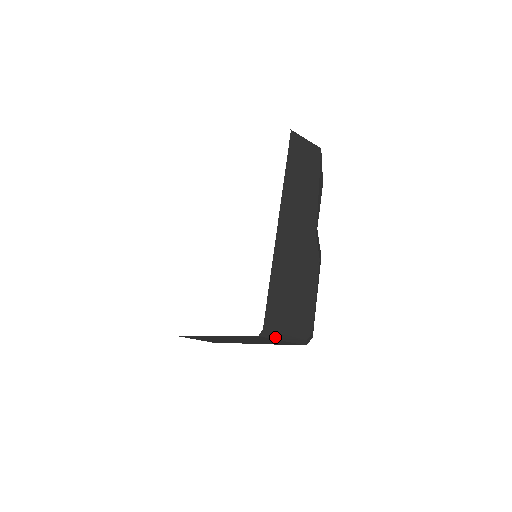
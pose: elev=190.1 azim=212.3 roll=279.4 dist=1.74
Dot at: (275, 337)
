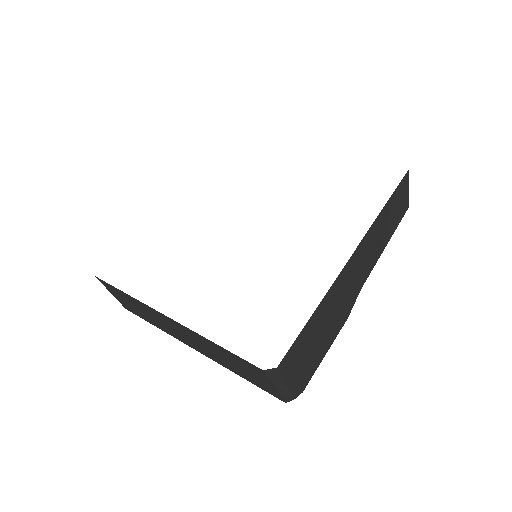
Dot at: (275, 380)
